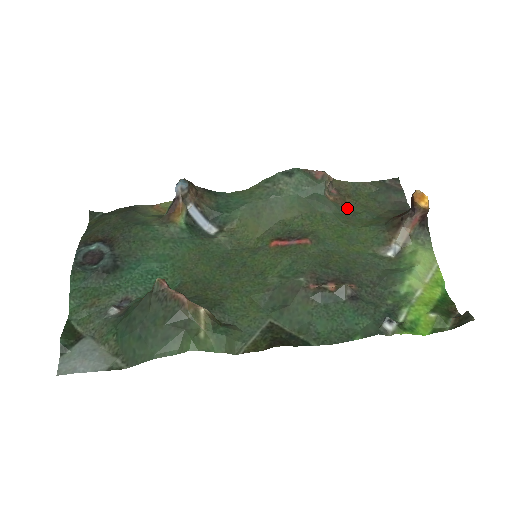
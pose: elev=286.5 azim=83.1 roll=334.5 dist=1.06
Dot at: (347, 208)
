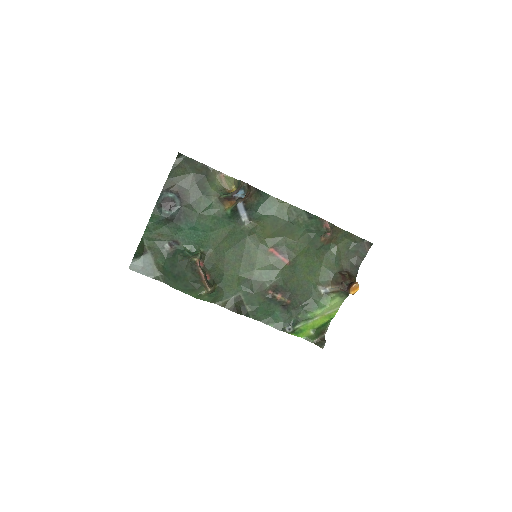
Dot at: (328, 247)
